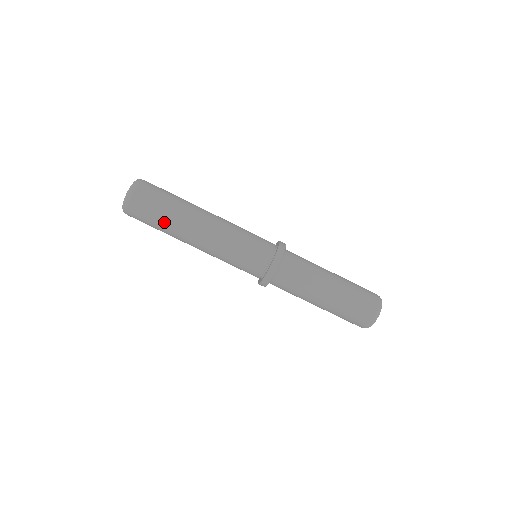
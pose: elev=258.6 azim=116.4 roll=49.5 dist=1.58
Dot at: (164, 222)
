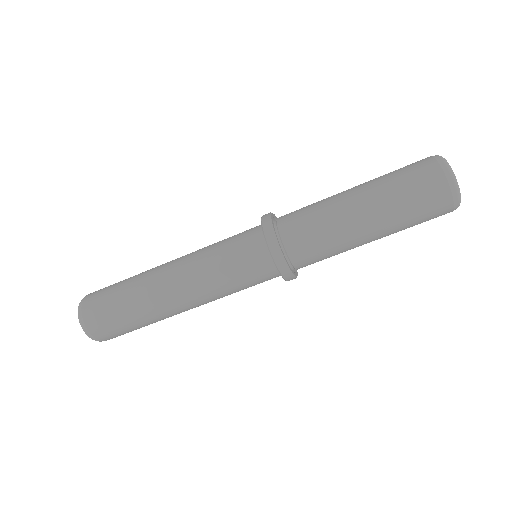
Dot at: (139, 322)
